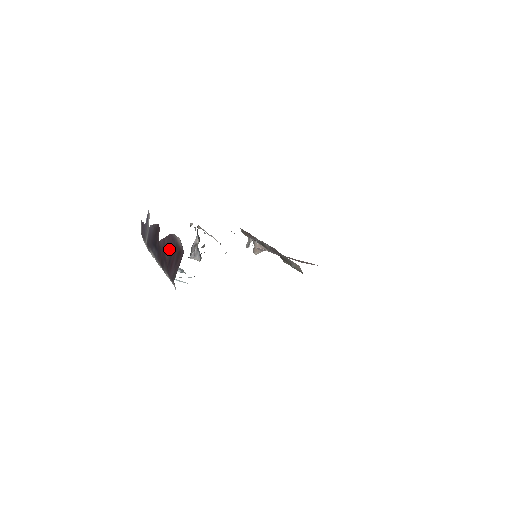
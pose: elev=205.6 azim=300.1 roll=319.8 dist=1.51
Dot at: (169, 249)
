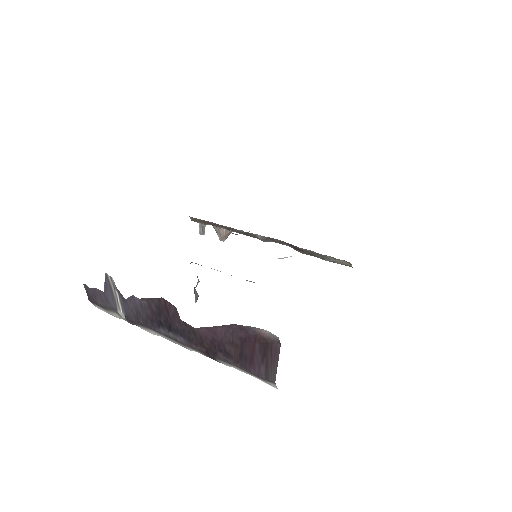
Dot at: (233, 340)
